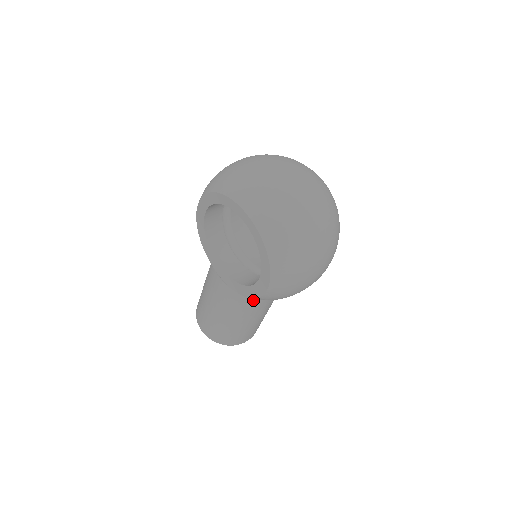
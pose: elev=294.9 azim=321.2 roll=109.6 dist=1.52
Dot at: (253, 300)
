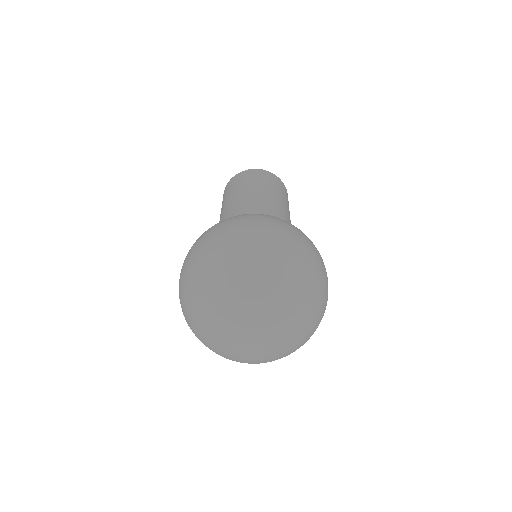
Dot at: occluded
